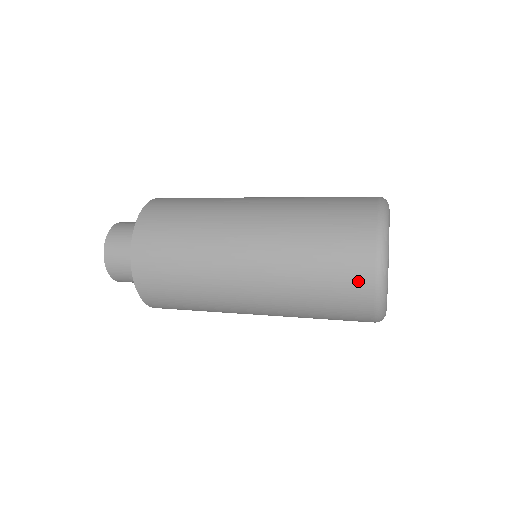
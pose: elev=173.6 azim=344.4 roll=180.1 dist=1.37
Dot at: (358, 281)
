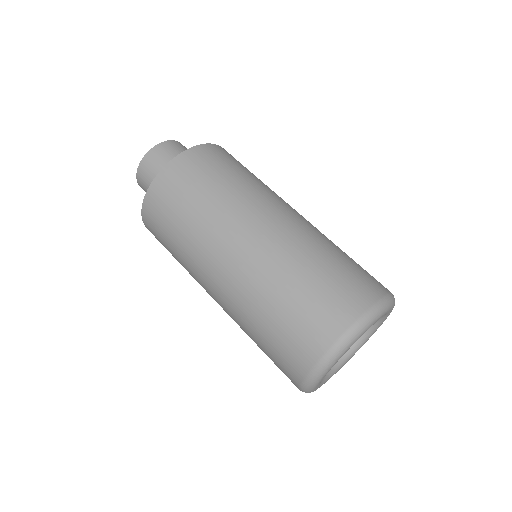
Dot at: (315, 337)
